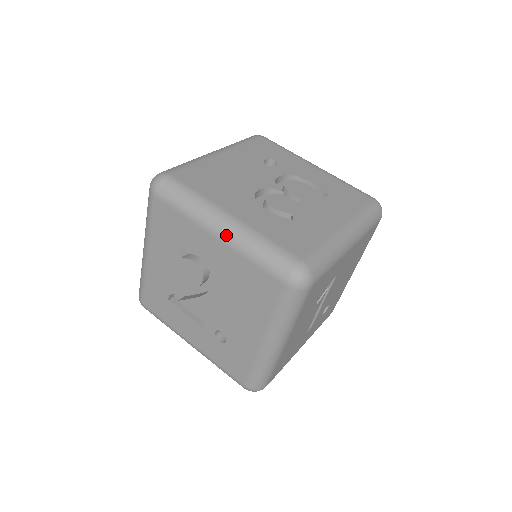
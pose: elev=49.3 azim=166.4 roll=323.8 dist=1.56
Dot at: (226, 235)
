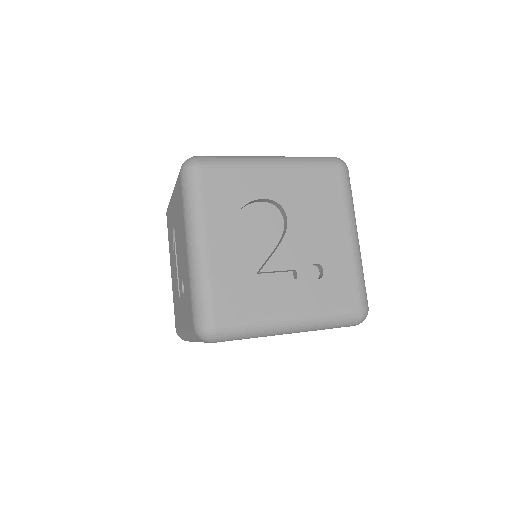
Dot at: (280, 161)
